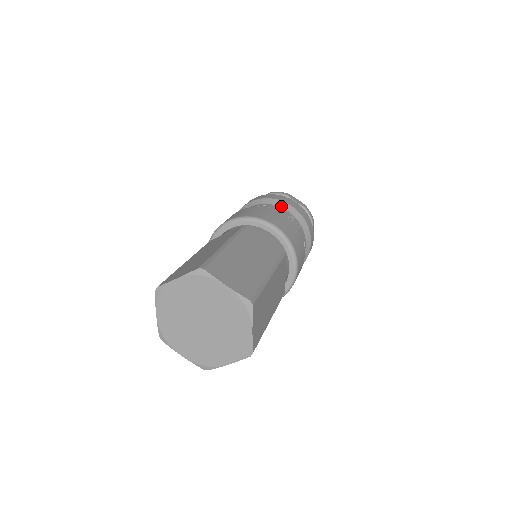
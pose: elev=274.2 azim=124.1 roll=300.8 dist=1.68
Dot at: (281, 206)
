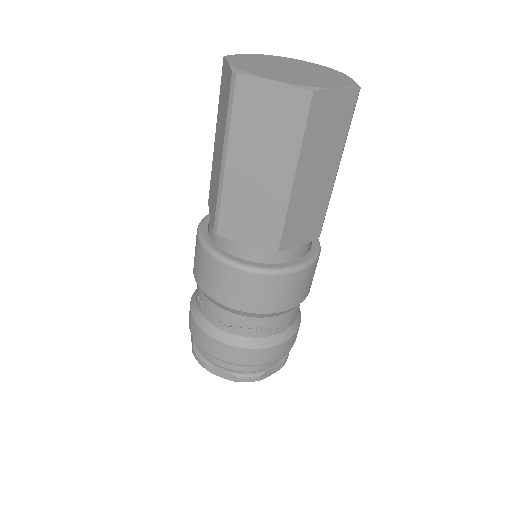
Dot at: occluded
